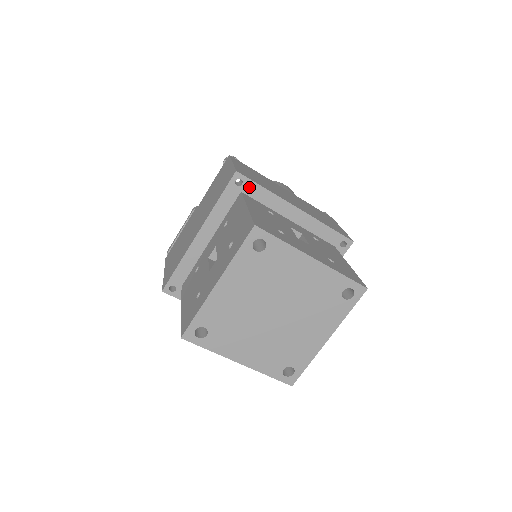
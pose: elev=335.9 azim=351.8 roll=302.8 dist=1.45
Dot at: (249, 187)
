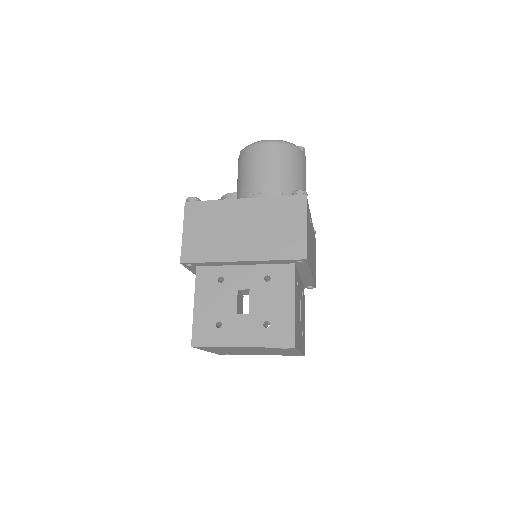
Dot at: (198, 264)
